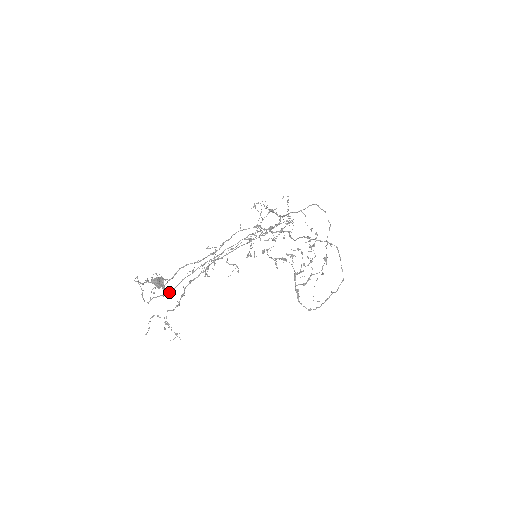
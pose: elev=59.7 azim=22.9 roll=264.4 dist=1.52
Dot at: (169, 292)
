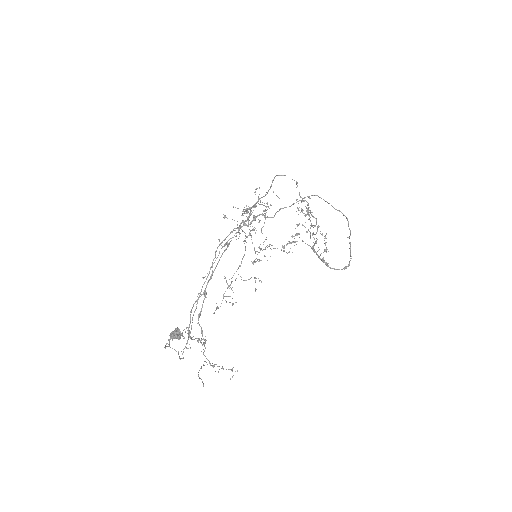
Dot at: (189, 336)
